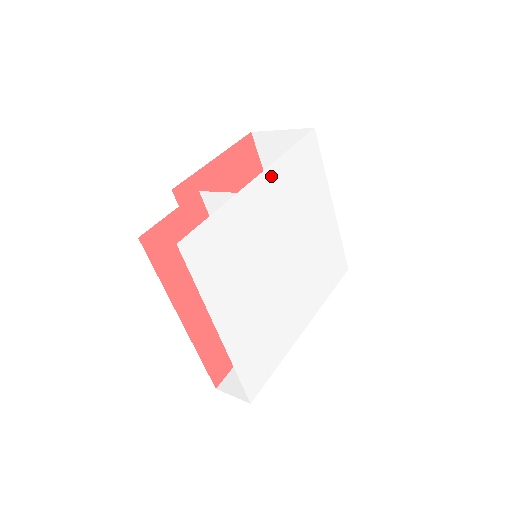
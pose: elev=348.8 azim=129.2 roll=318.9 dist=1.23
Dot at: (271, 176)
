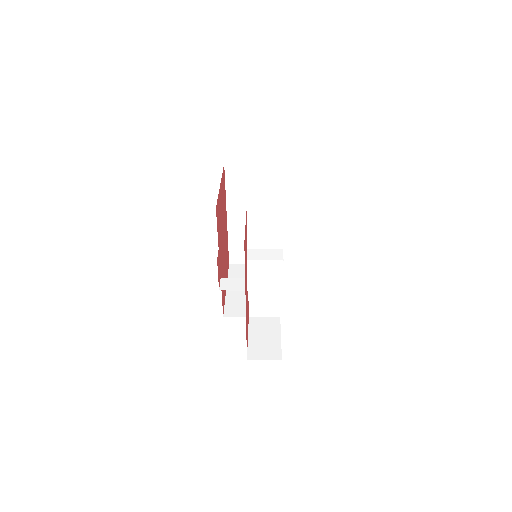
Dot at: occluded
